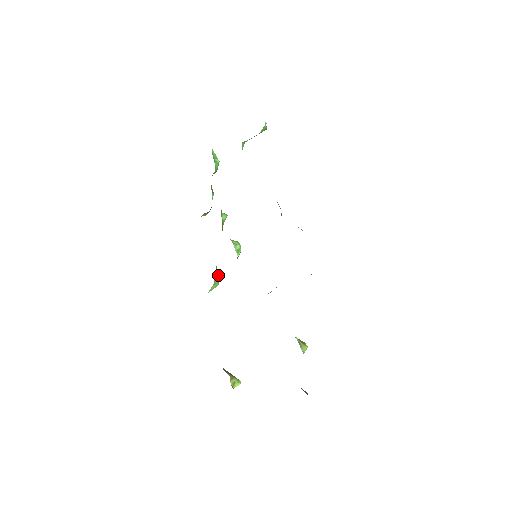
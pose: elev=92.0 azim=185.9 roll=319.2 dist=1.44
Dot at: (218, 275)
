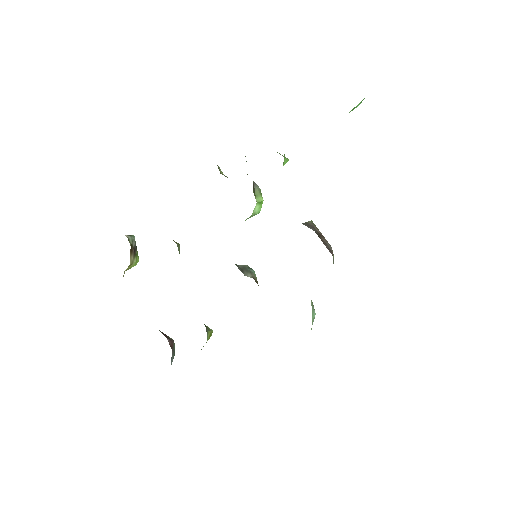
Dot at: occluded
